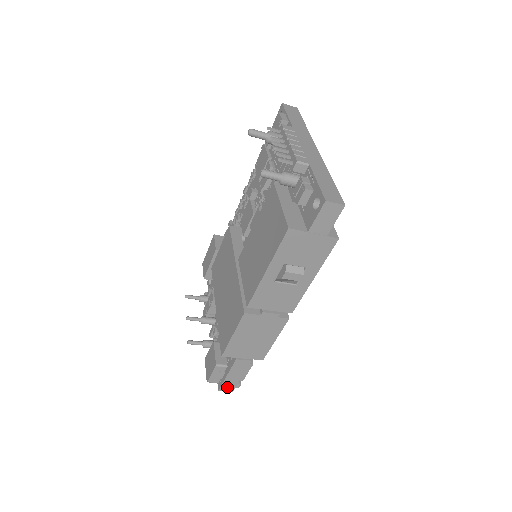
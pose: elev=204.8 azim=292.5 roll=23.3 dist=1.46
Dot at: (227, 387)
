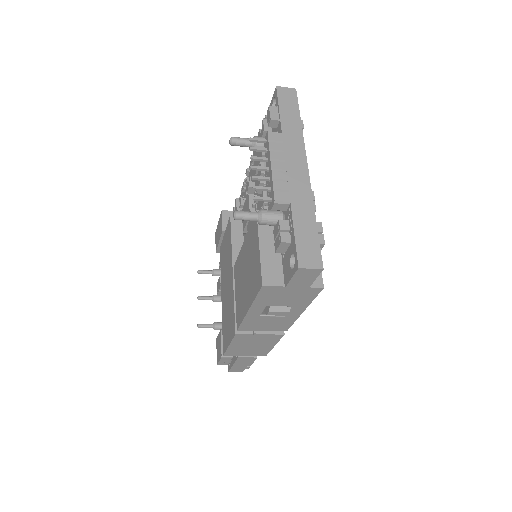
Dot at: (236, 370)
